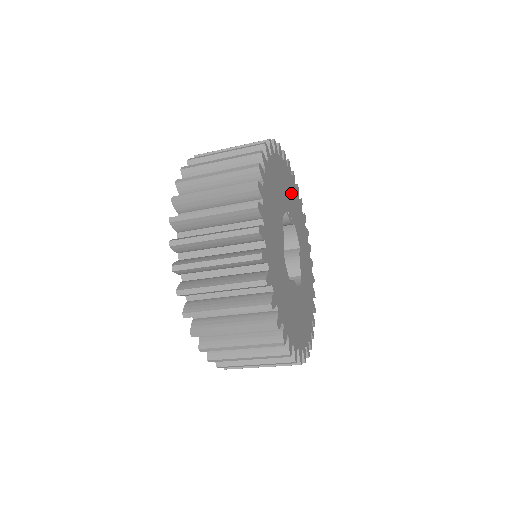
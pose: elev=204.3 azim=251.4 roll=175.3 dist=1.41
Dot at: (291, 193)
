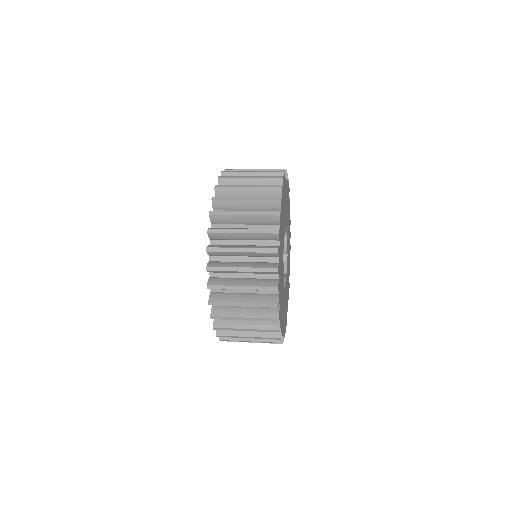
Dot at: (285, 202)
